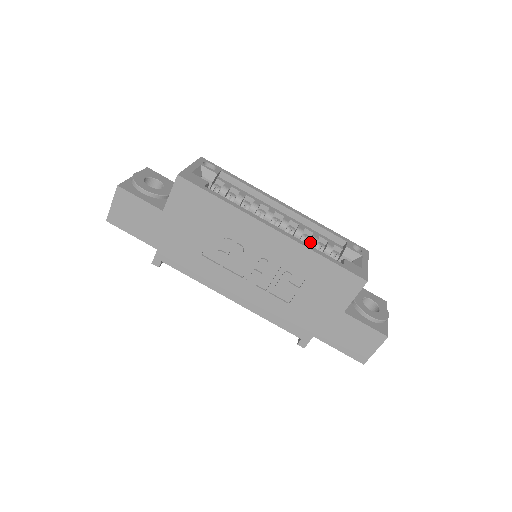
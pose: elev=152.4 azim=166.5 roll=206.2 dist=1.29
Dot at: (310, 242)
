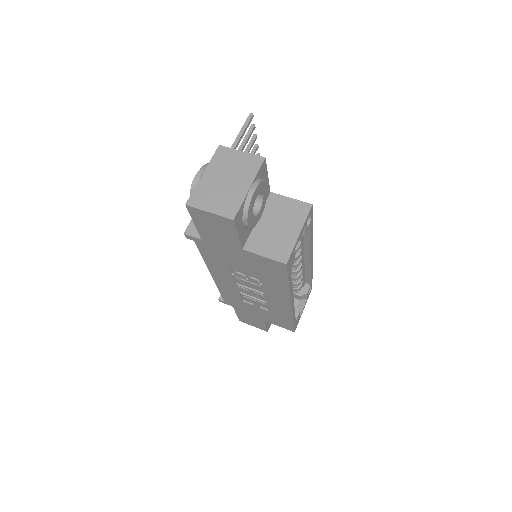
Dot at: (295, 284)
